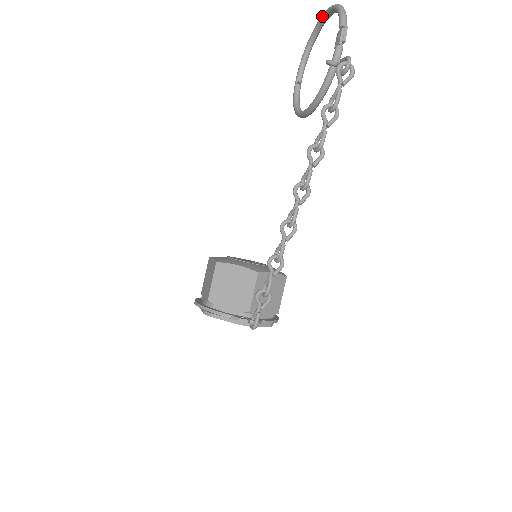
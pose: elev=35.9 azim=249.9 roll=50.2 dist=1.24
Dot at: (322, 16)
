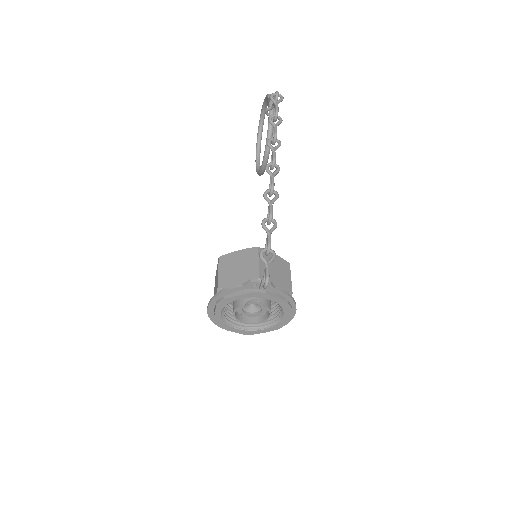
Dot at: occluded
